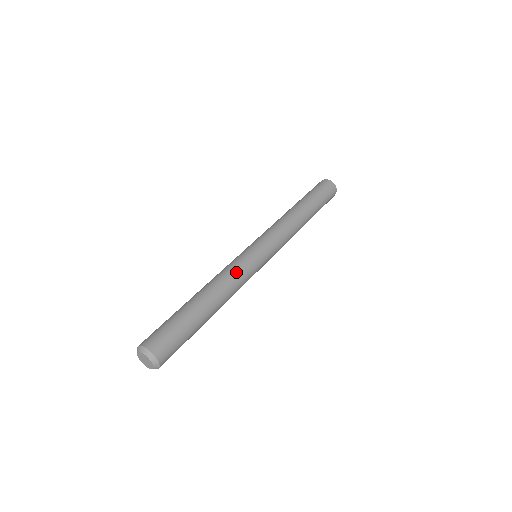
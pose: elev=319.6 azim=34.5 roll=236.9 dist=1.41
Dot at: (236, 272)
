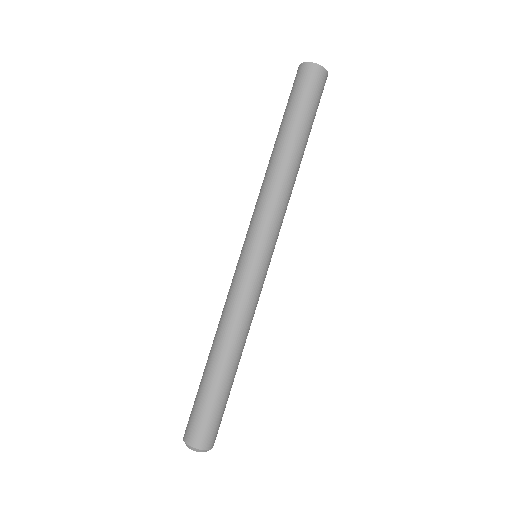
Dot at: (254, 310)
